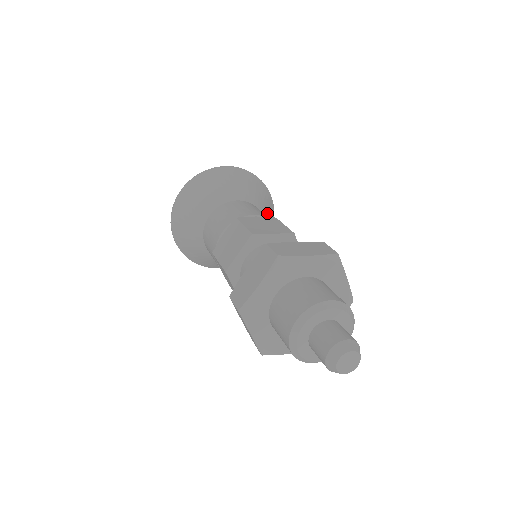
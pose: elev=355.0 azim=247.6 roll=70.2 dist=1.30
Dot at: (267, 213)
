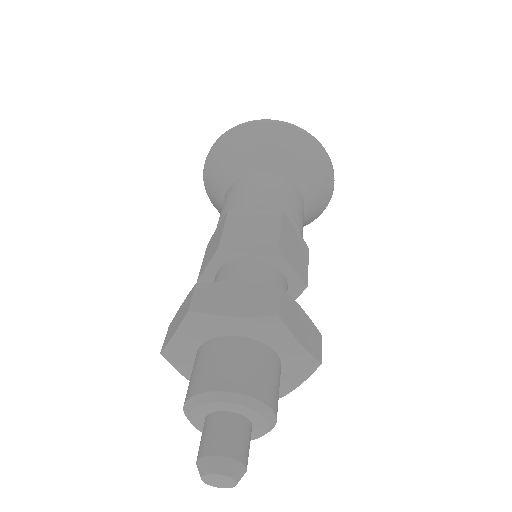
Dot at: (312, 183)
